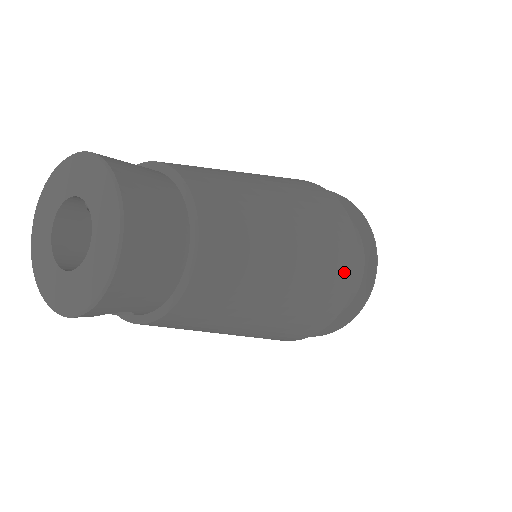
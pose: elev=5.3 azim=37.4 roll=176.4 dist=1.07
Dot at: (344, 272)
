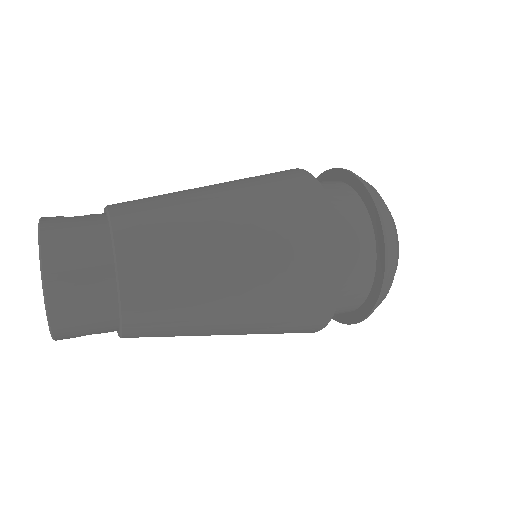
Dot at: (320, 278)
